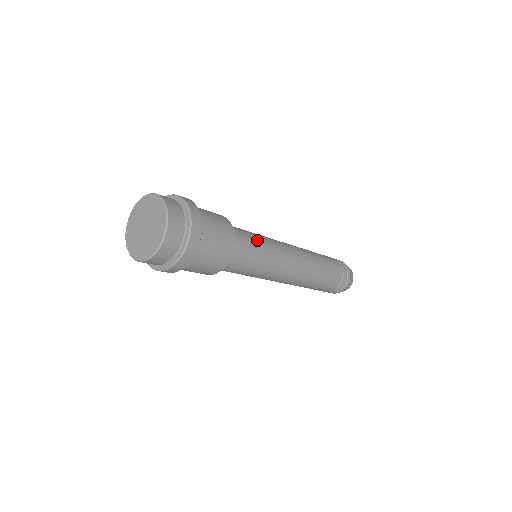
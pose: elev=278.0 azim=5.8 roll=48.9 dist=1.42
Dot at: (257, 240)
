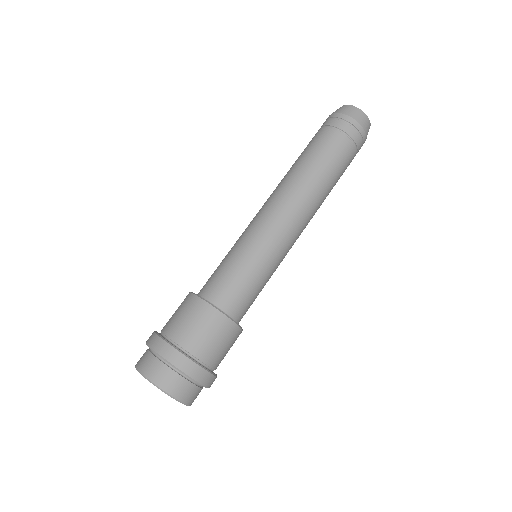
Dot at: (242, 269)
